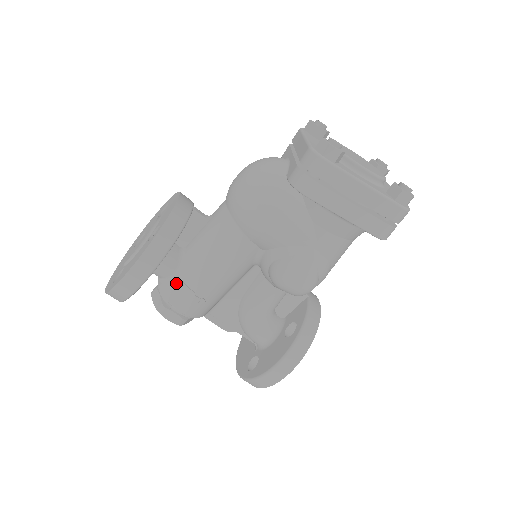
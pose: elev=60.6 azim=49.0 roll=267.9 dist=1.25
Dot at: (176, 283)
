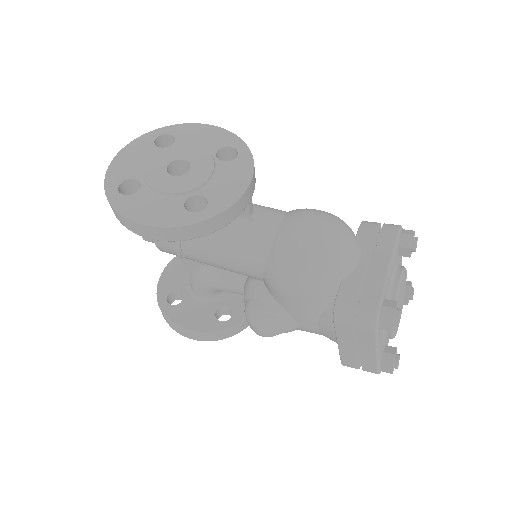
Dot at: occluded
